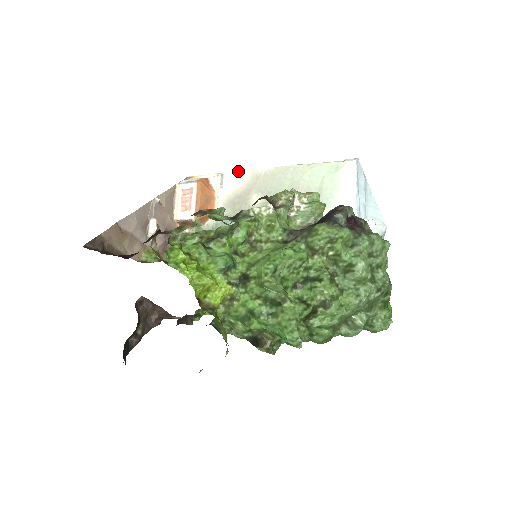
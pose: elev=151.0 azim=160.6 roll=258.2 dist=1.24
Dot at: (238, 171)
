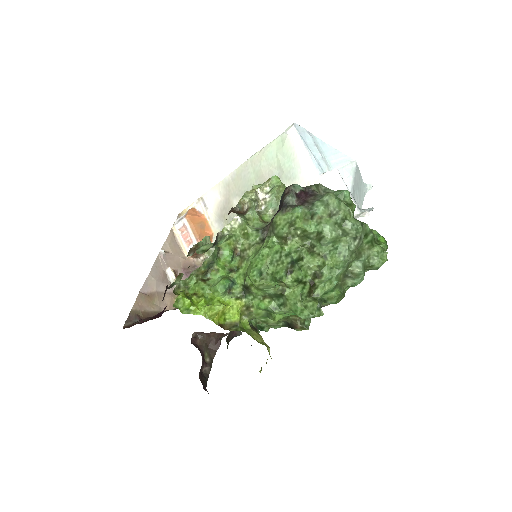
Dot at: (211, 188)
